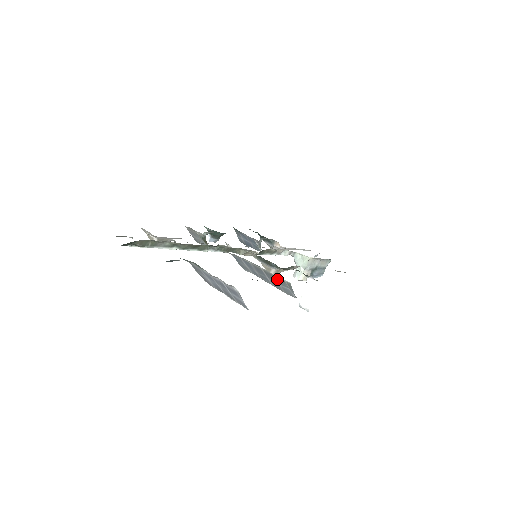
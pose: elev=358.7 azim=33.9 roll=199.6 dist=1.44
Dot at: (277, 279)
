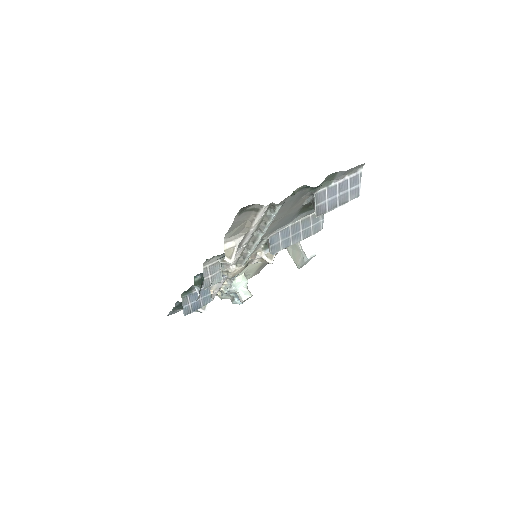
Dot at: (312, 218)
